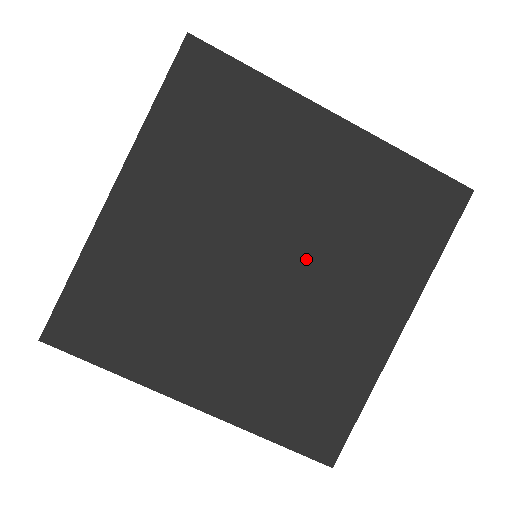
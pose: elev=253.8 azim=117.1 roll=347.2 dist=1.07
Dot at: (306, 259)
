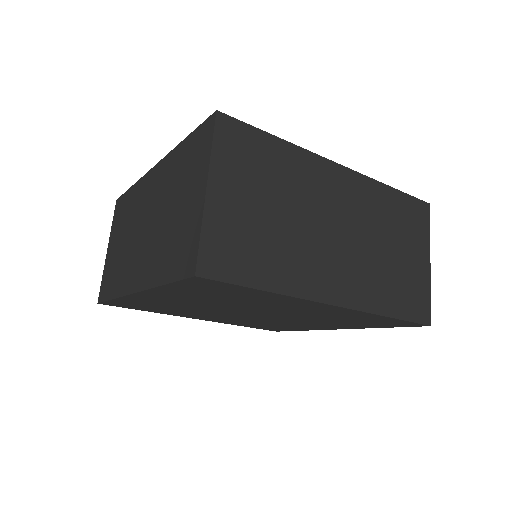
Dot at: (282, 317)
